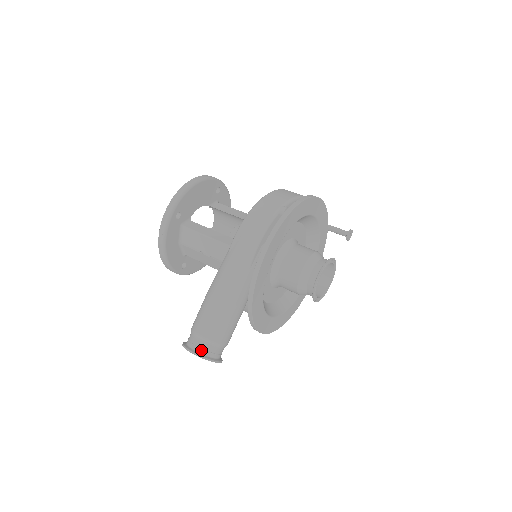
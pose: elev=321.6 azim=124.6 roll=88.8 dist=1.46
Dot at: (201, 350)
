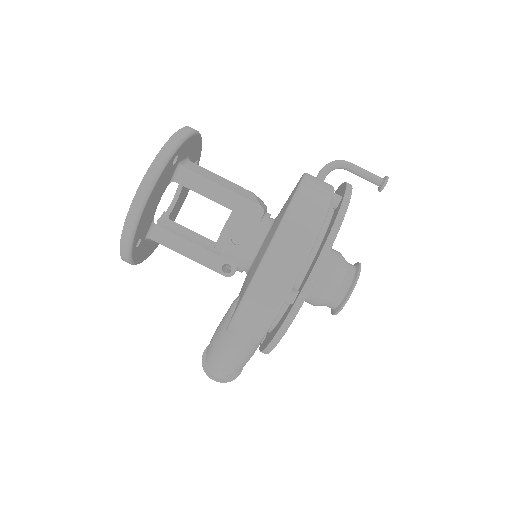
Dot at: (223, 378)
